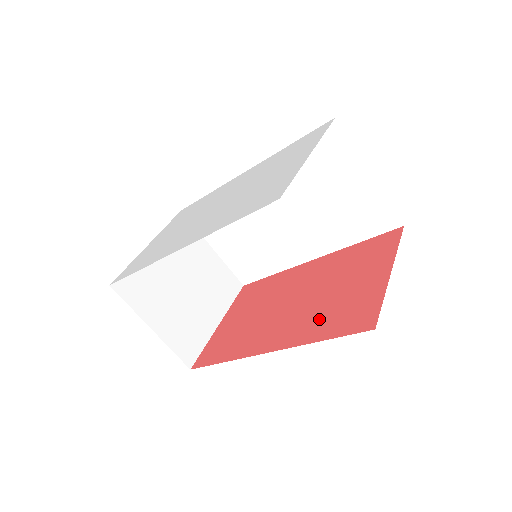
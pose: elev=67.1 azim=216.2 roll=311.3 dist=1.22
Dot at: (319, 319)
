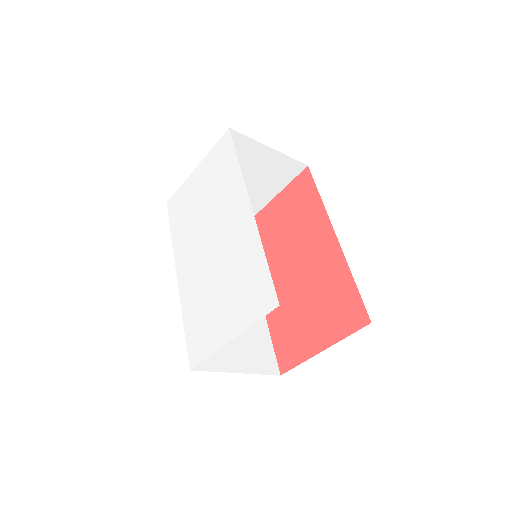
Dot at: (283, 317)
